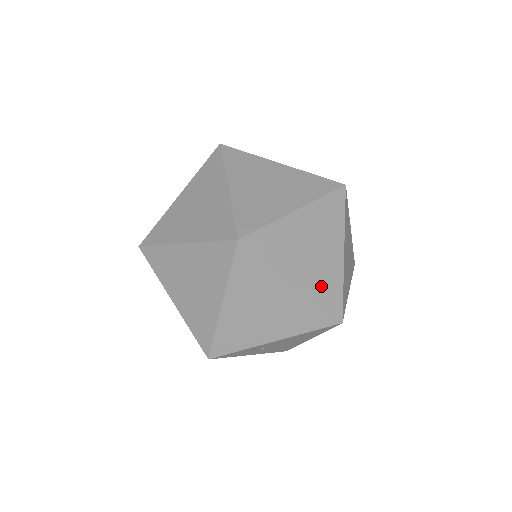
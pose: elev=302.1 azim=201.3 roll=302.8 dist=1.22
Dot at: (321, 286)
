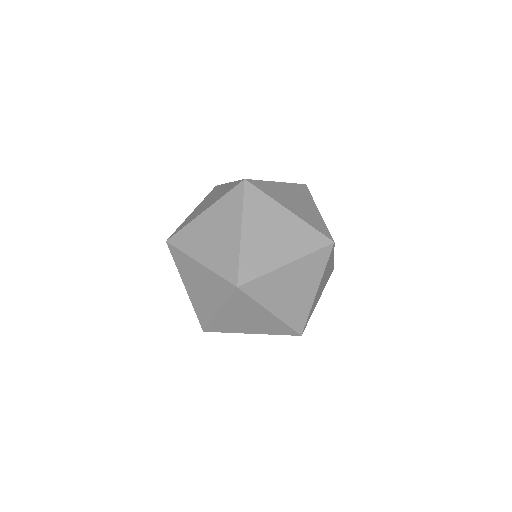
Dot at: (292, 314)
